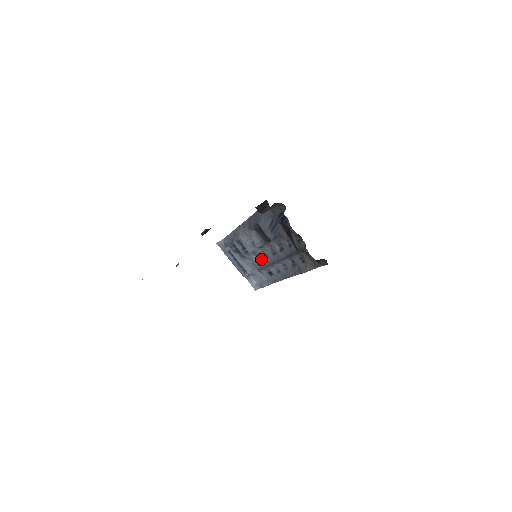
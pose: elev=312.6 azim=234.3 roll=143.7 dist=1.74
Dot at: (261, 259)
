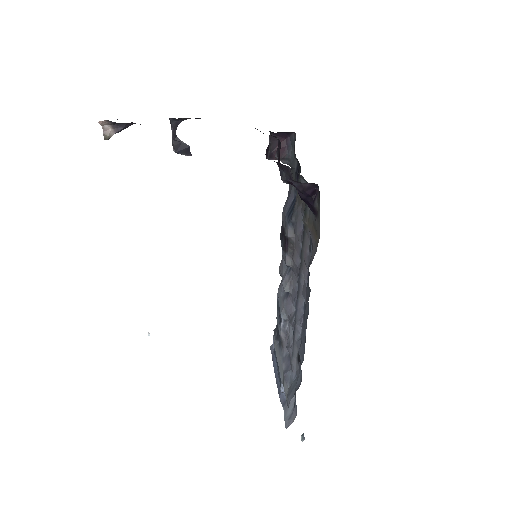
Dot at: occluded
